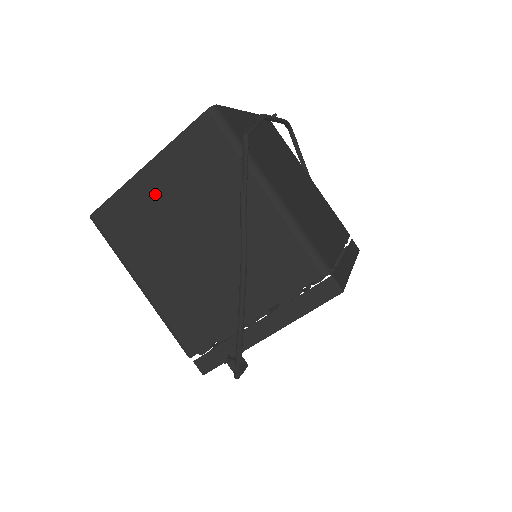
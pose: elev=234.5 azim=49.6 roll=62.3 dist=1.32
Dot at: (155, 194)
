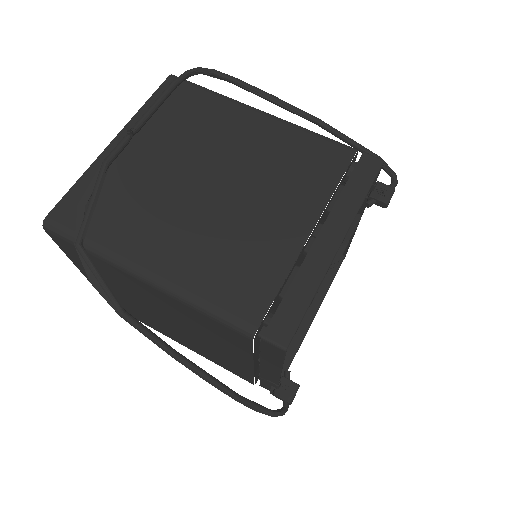
Dot at: occluded
